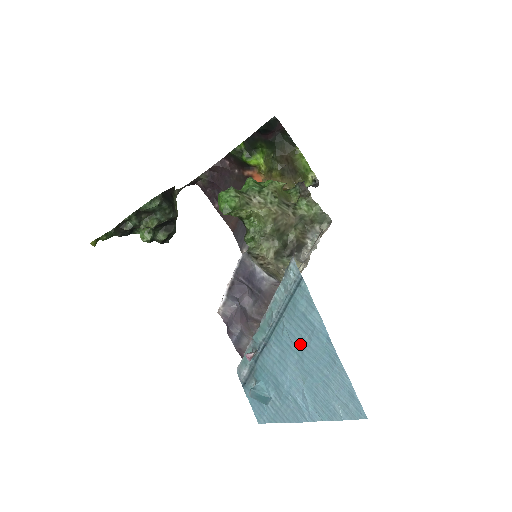
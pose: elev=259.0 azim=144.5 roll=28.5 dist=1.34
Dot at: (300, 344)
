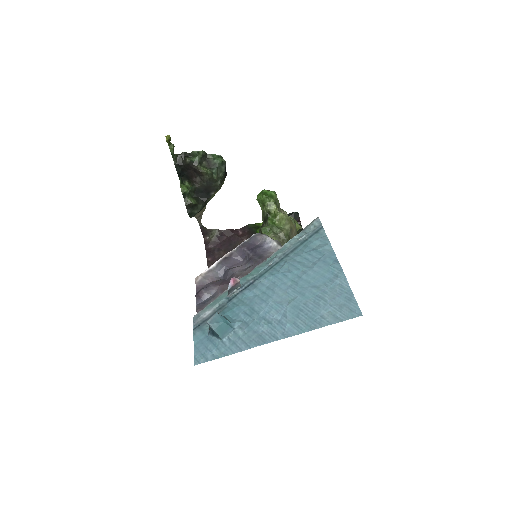
Dot at: (300, 271)
